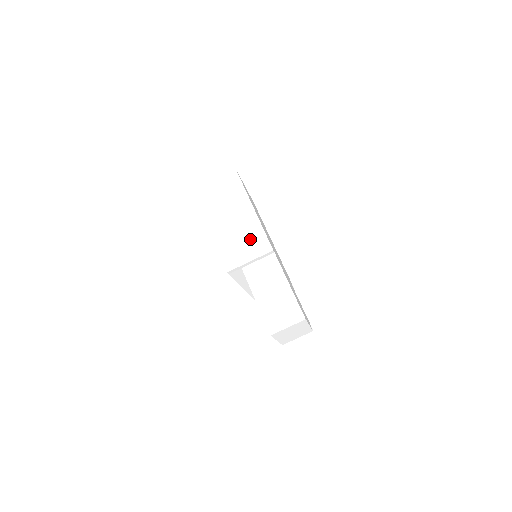
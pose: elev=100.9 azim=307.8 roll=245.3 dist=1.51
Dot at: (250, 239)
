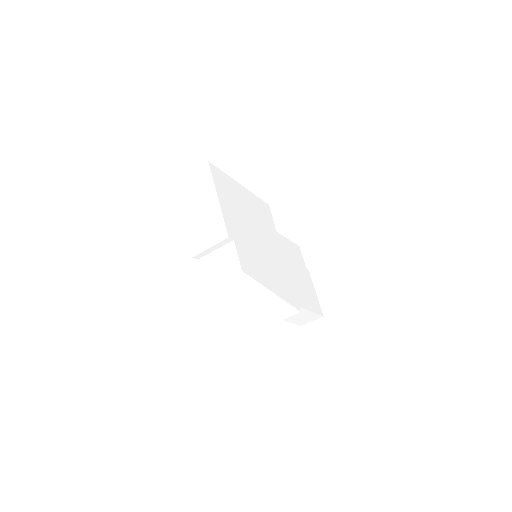
Dot at: (279, 310)
